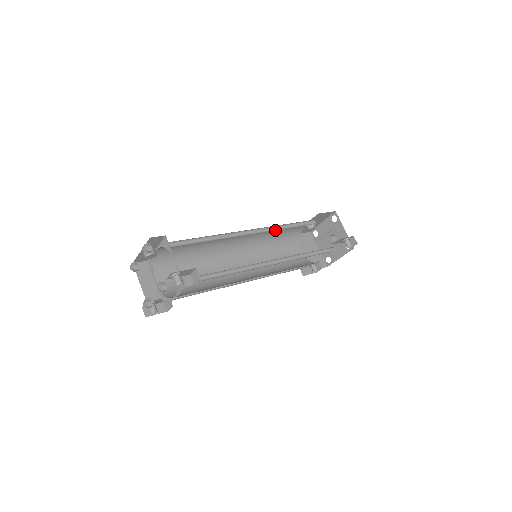
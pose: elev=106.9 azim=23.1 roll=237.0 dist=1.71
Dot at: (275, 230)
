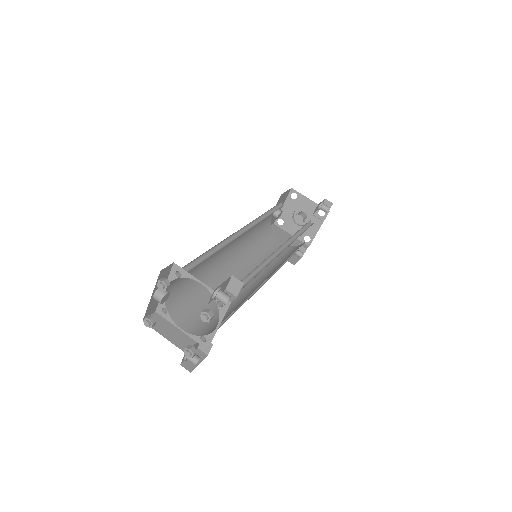
Dot at: occluded
